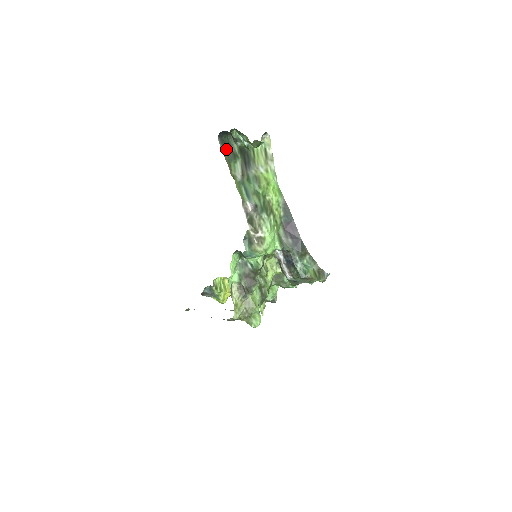
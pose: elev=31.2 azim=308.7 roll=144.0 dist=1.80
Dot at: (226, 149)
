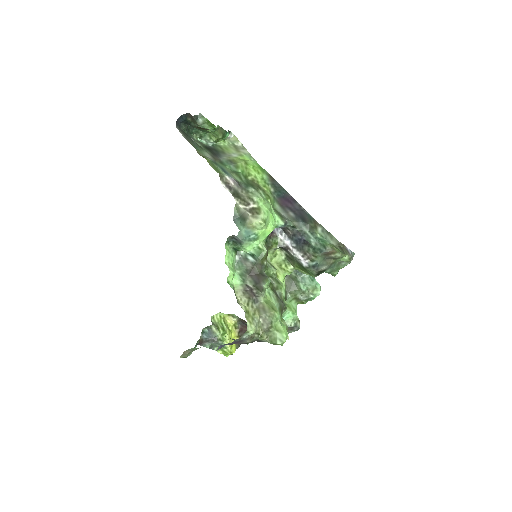
Dot at: (188, 138)
